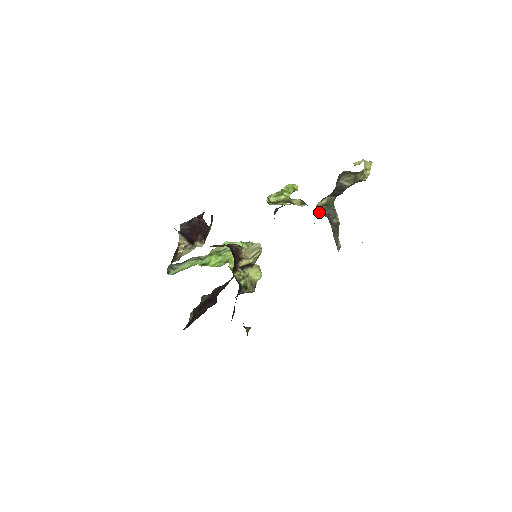
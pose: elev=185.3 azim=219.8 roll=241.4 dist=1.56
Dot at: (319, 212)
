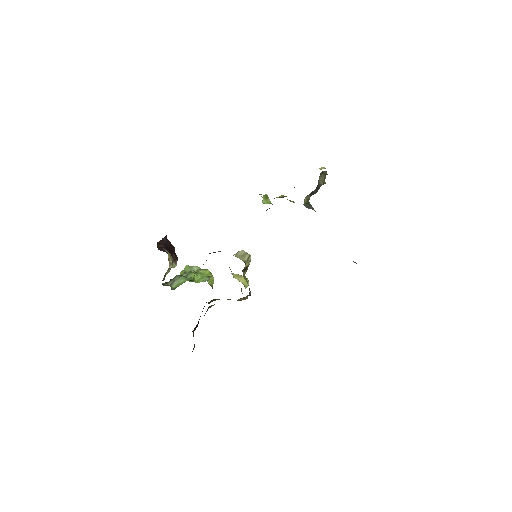
Dot at: (306, 207)
